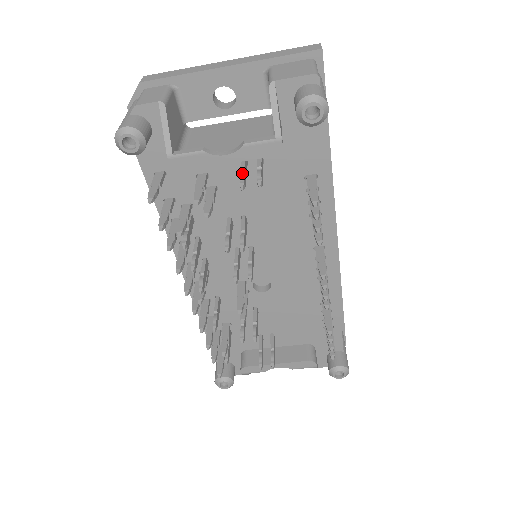
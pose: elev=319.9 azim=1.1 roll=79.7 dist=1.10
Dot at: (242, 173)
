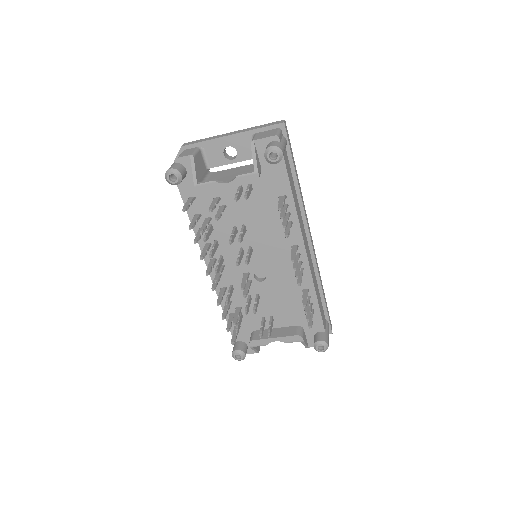
Dot at: (237, 193)
